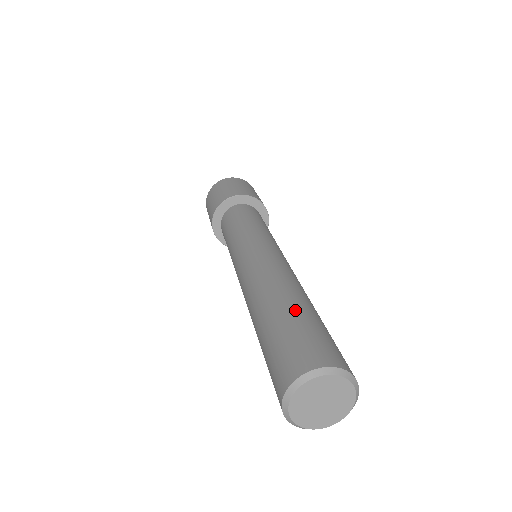
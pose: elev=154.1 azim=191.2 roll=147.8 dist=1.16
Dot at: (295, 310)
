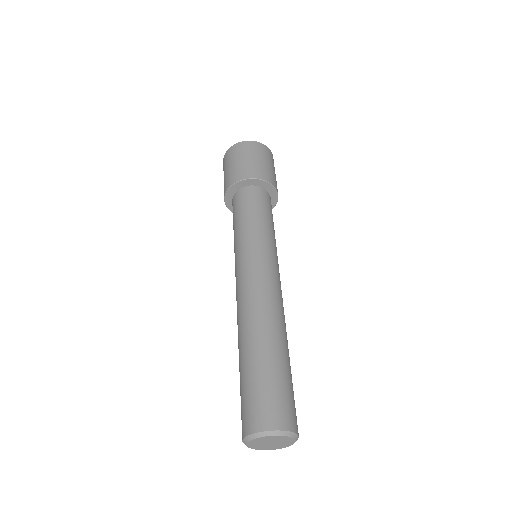
Dot at: (250, 364)
